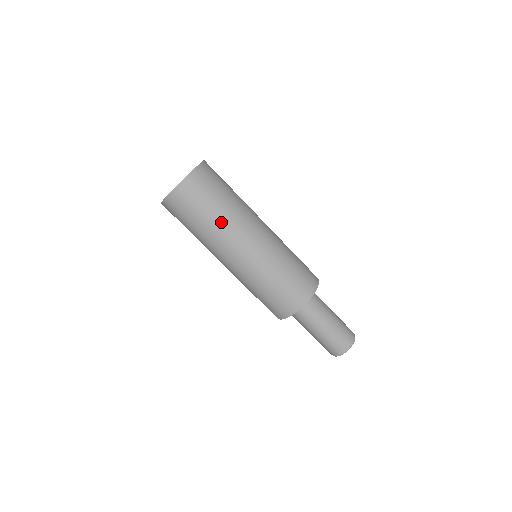
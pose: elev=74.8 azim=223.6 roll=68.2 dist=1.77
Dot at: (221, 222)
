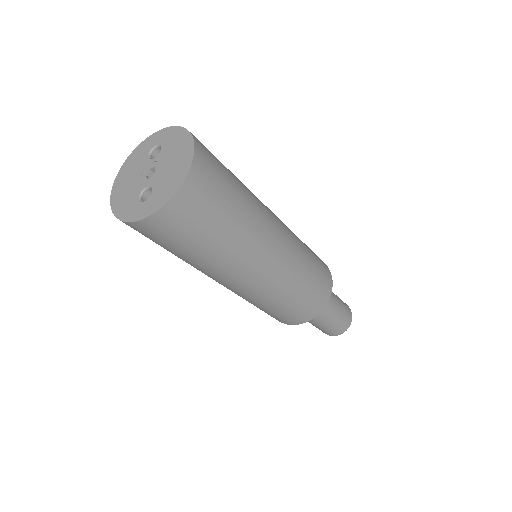
Dot at: (226, 251)
